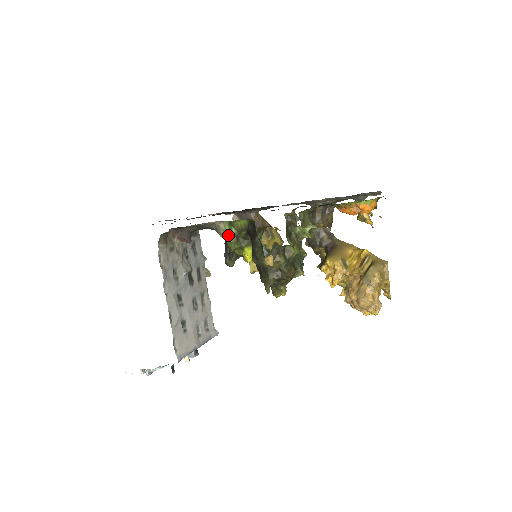
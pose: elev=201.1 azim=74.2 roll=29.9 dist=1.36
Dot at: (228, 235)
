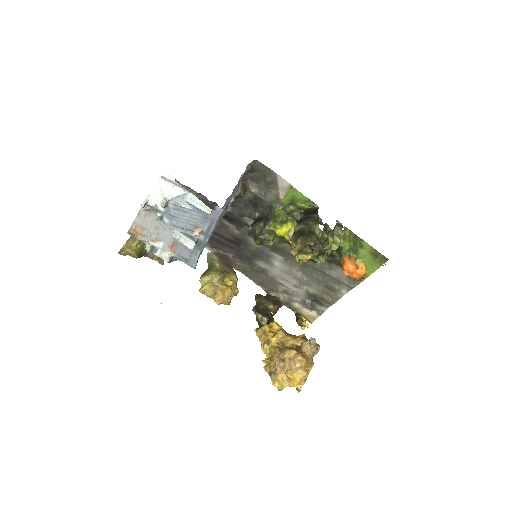
Dot at: (284, 207)
